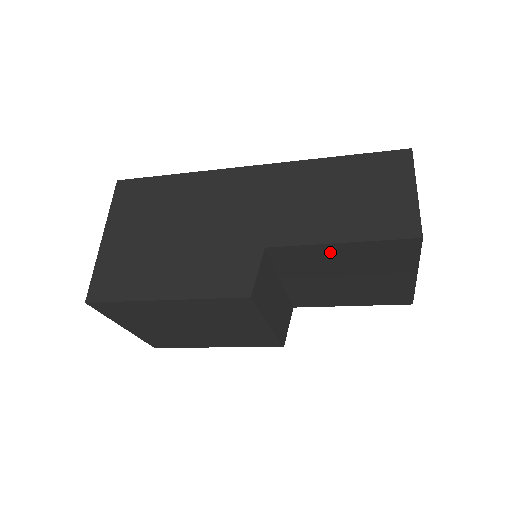
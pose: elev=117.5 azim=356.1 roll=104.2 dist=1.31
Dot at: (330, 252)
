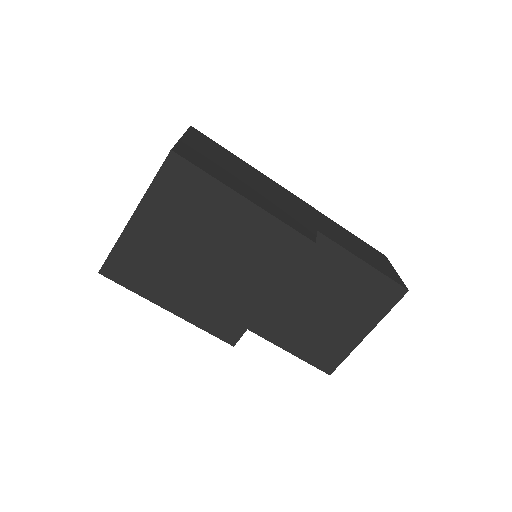
Dot at: (348, 267)
